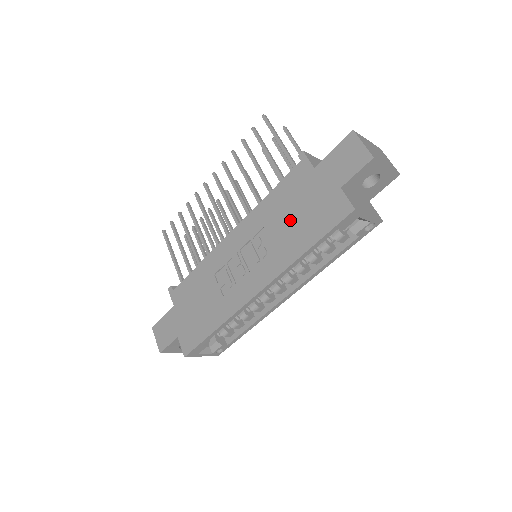
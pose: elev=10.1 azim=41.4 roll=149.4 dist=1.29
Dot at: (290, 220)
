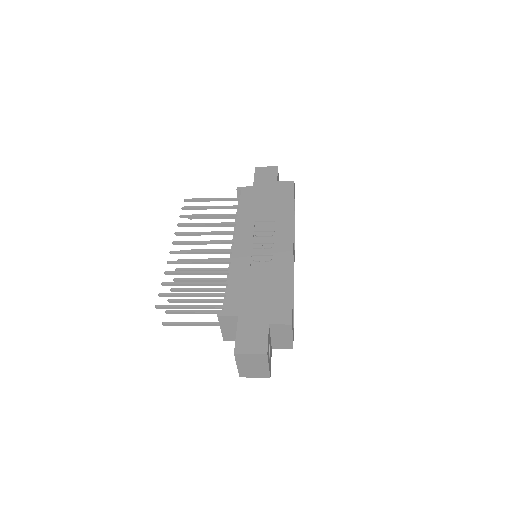
Dot at: (267, 207)
